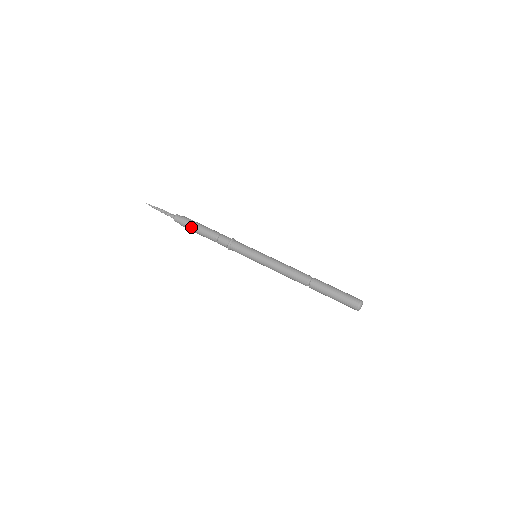
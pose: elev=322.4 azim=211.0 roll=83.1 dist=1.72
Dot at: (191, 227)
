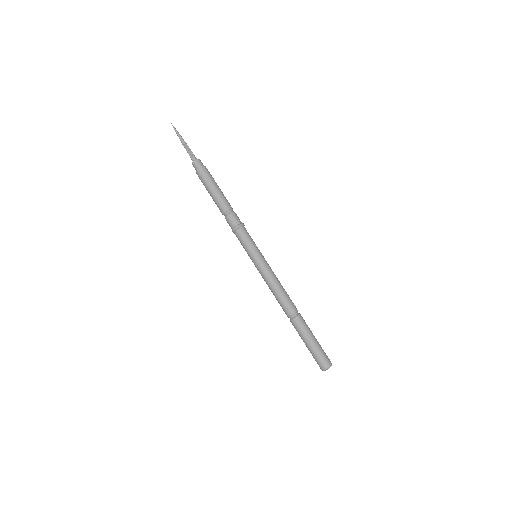
Dot at: (206, 184)
